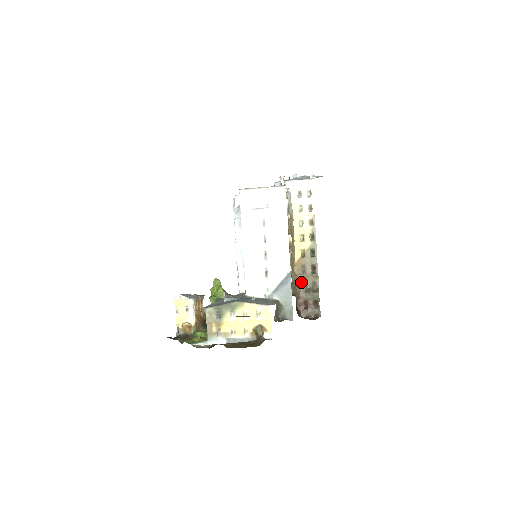
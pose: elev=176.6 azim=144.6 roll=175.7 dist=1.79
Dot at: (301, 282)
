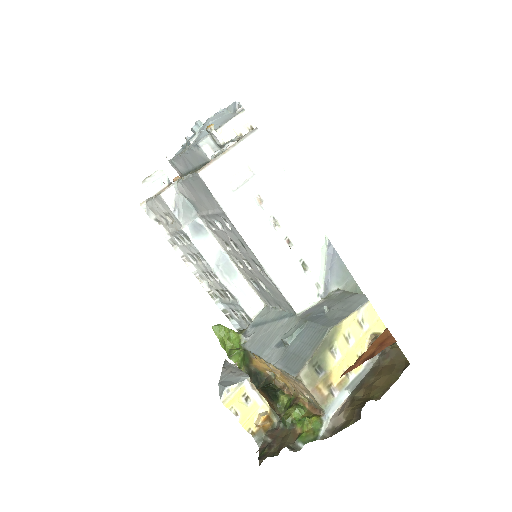
Dot at: occluded
